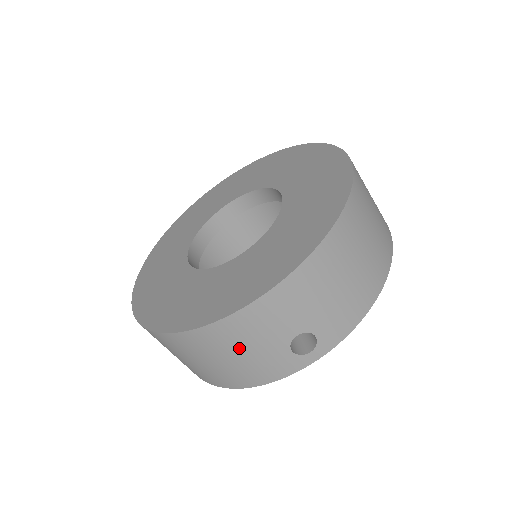
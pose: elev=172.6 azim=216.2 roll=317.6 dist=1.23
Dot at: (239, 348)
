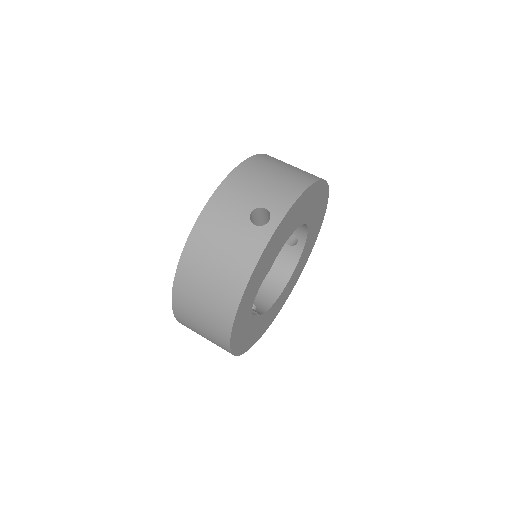
Dot at: (218, 241)
